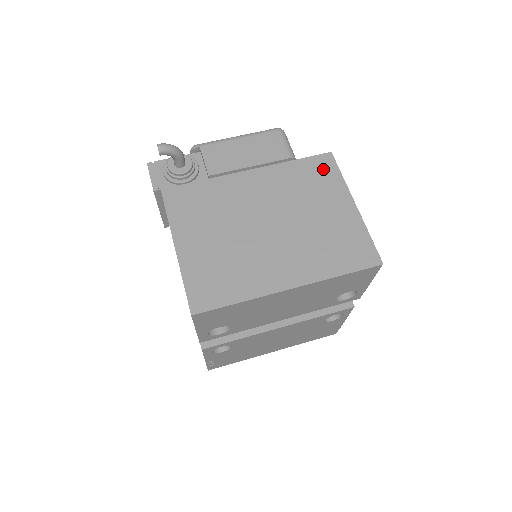
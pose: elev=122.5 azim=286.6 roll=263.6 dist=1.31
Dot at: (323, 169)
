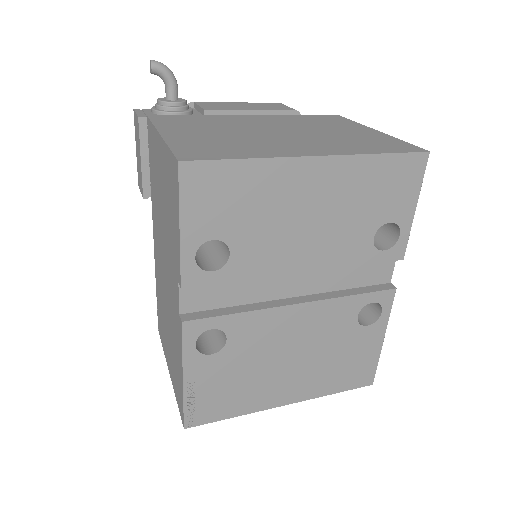
Dot at: (332, 119)
